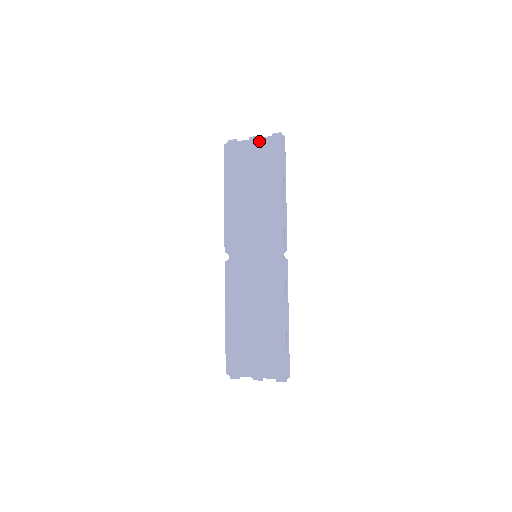
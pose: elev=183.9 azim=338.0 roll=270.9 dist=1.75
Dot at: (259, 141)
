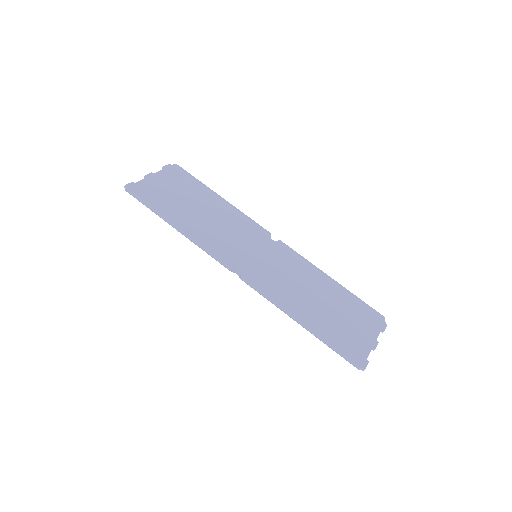
Dot at: (157, 175)
